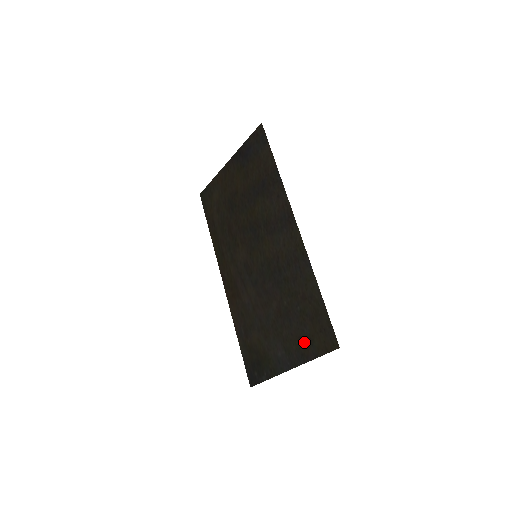
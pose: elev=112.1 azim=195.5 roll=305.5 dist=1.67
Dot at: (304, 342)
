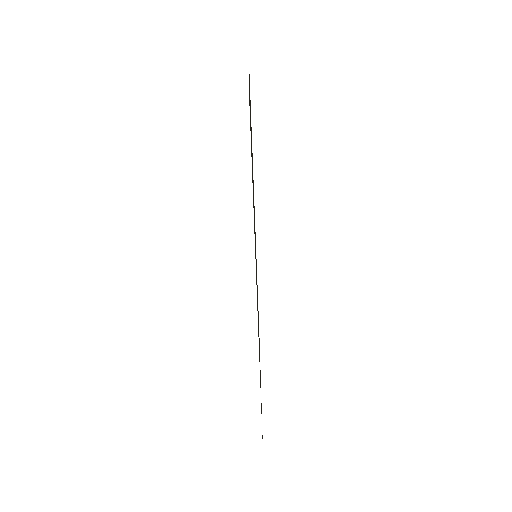
Dot at: occluded
